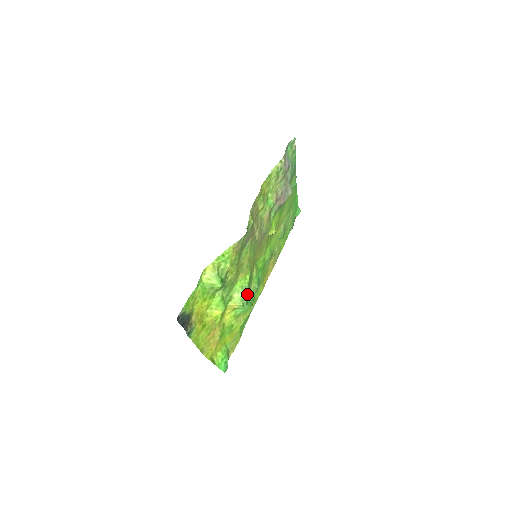
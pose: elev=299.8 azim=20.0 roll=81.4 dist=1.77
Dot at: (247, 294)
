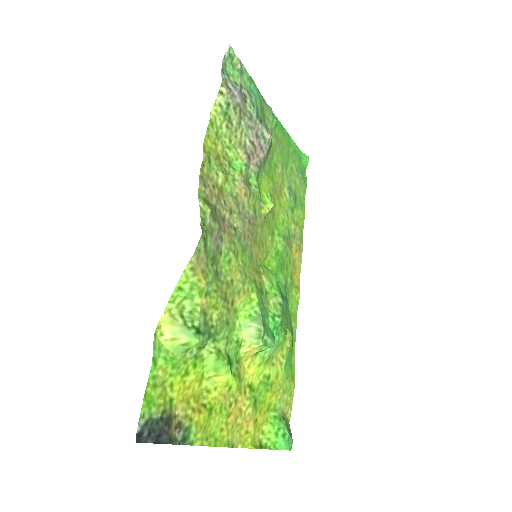
Dot at: (265, 322)
